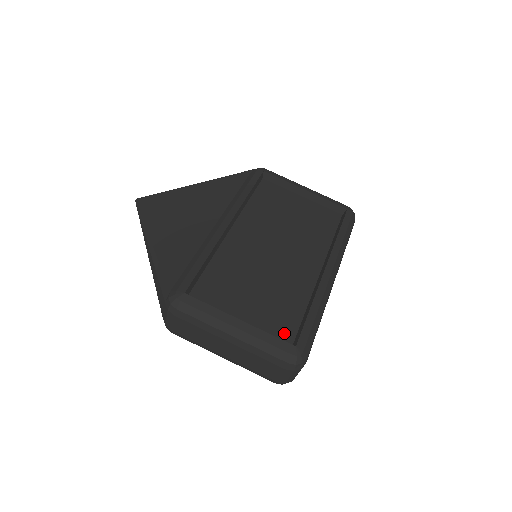
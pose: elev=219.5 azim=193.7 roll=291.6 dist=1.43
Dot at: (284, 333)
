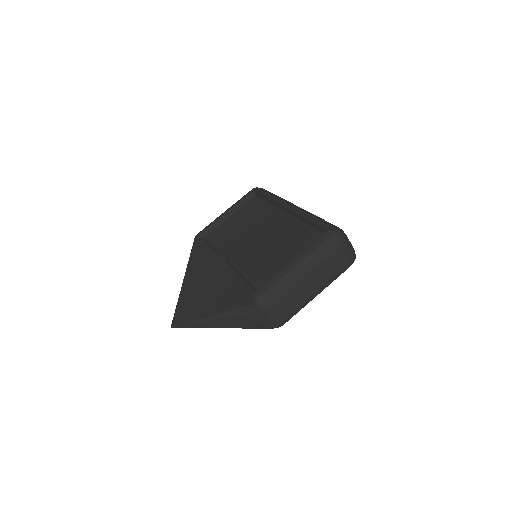
Dot at: occluded
